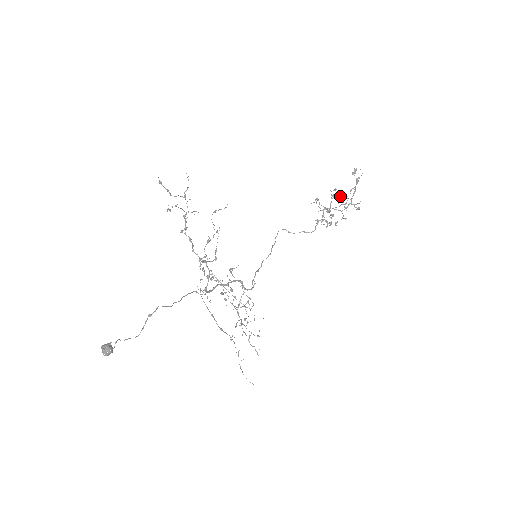
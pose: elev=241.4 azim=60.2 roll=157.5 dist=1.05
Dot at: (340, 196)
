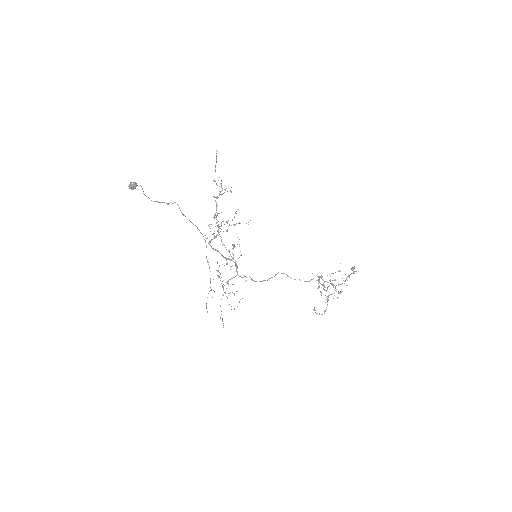
Dot at: (338, 292)
